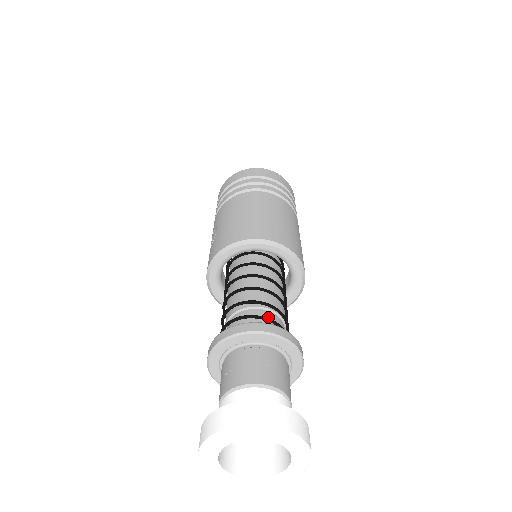
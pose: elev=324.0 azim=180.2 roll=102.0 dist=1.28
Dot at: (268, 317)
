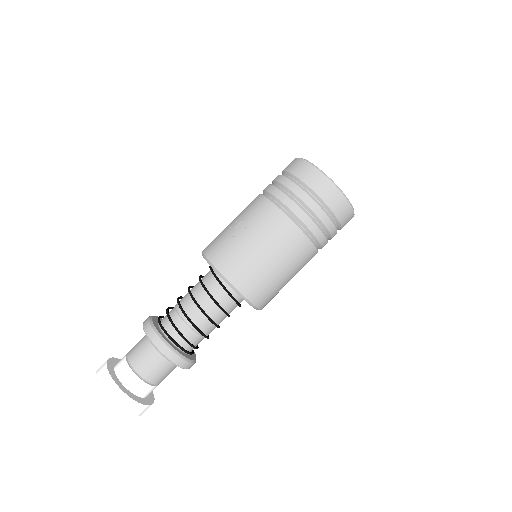
Dot at: (195, 340)
